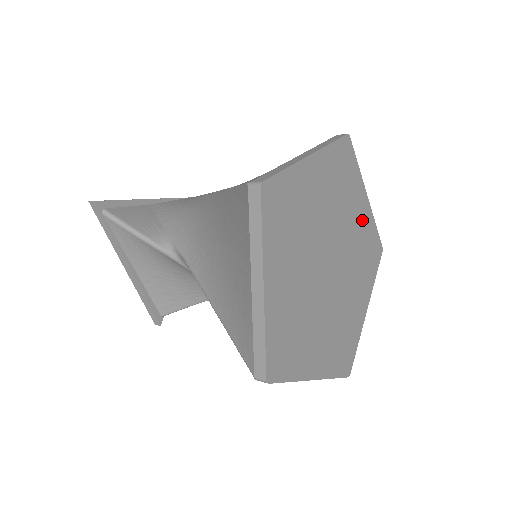
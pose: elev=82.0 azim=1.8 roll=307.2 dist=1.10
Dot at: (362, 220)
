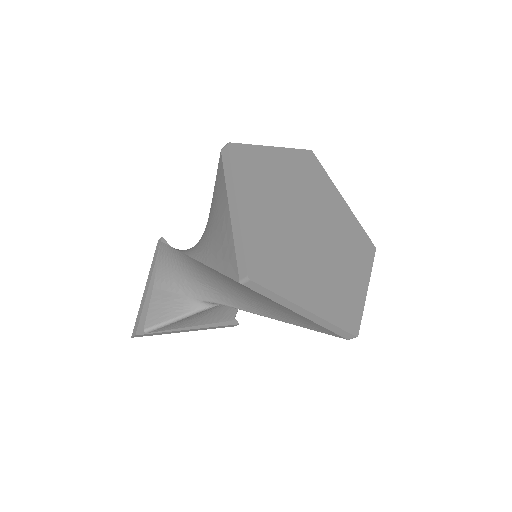
Dot at: (288, 166)
